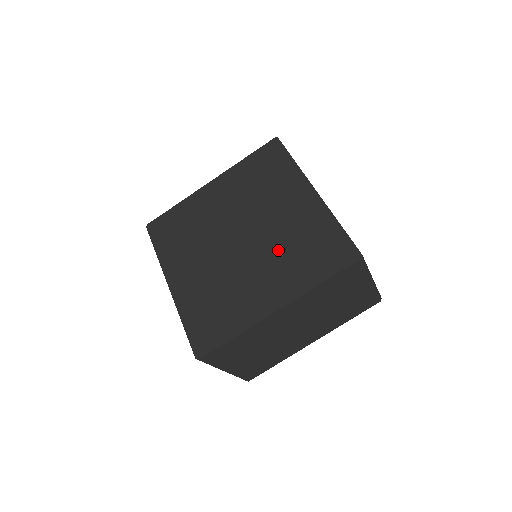
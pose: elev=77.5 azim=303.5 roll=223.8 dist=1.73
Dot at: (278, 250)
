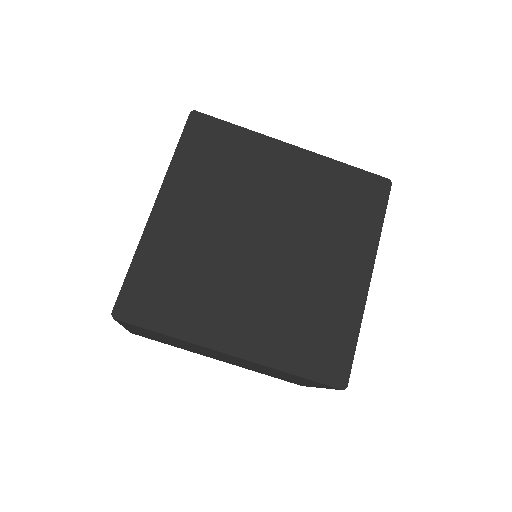
Dot at: (286, 296)
